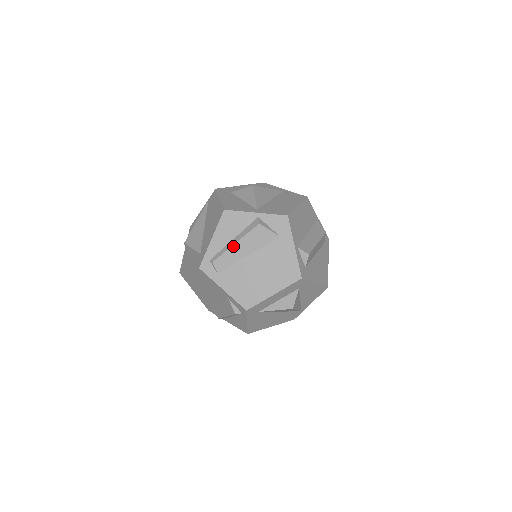
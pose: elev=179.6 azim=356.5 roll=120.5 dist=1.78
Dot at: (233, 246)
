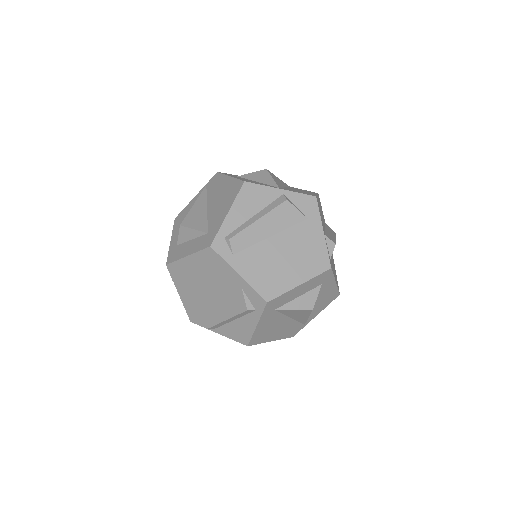
Dot at: (255, 222)
